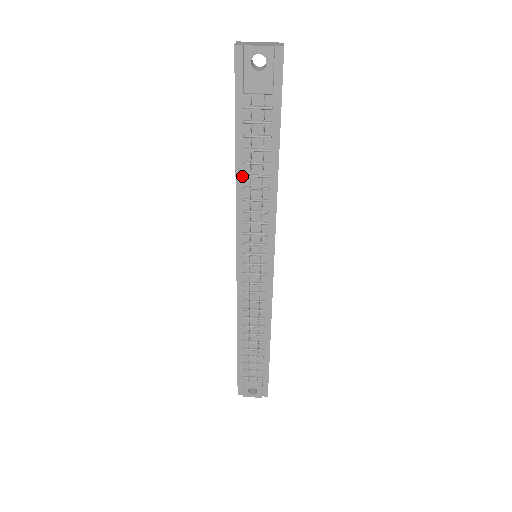
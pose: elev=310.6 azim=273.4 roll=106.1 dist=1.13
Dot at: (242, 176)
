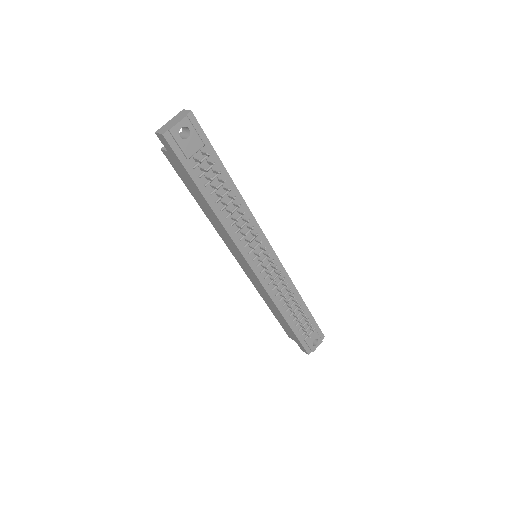
Dot at: (220, 212)
